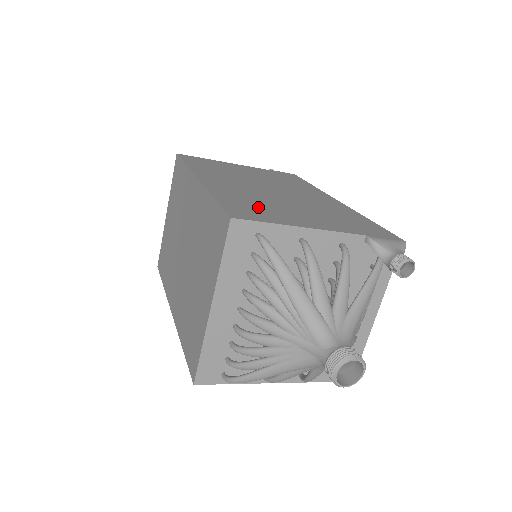
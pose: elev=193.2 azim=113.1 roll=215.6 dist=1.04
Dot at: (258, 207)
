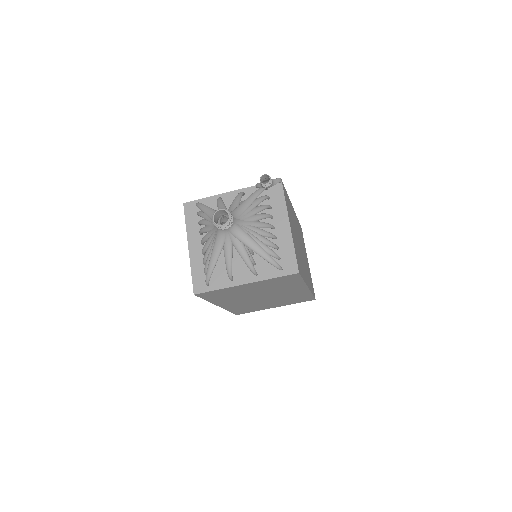
Dot at: occluded
